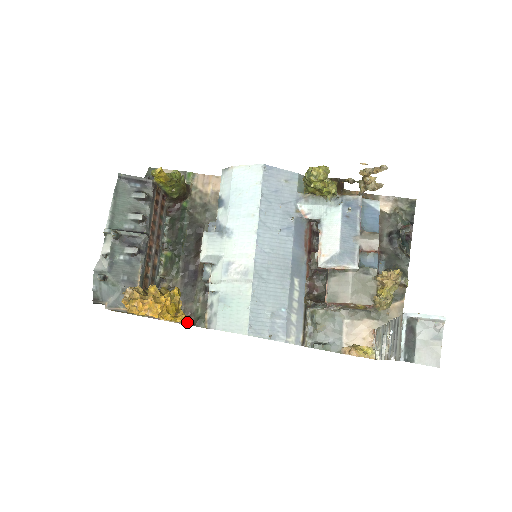
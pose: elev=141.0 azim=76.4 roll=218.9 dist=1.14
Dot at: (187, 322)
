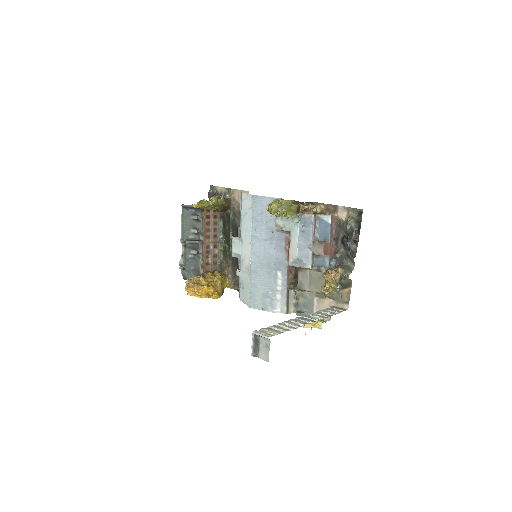
Dot at: (237, 289)
